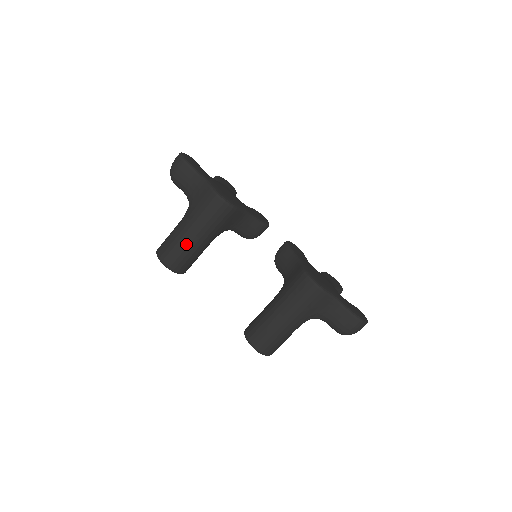
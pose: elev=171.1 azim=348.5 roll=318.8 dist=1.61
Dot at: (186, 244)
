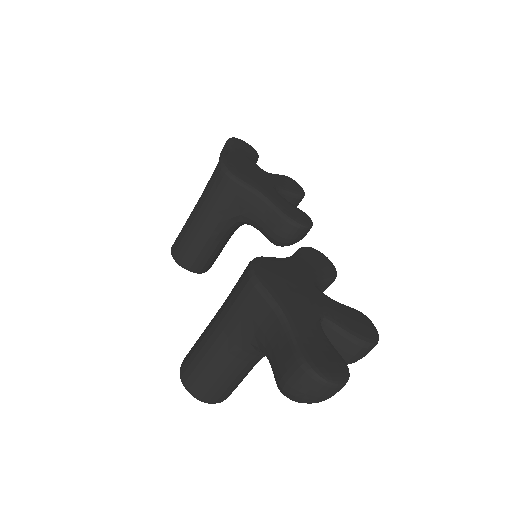
Dot at: (188, 226)
